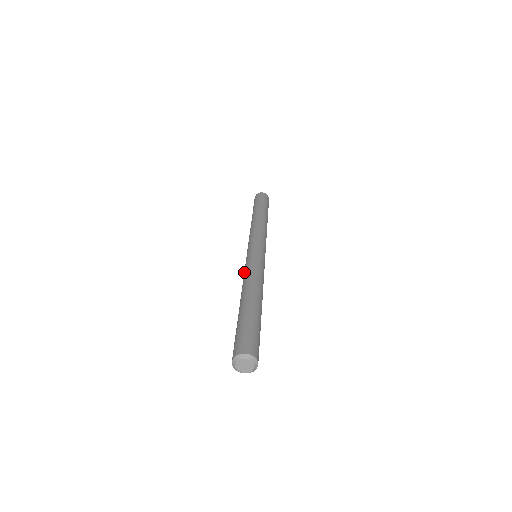
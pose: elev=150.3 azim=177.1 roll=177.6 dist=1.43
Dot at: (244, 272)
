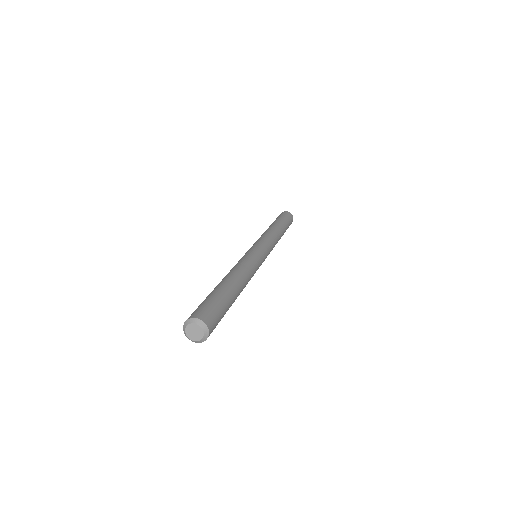
Dot at: occluded
